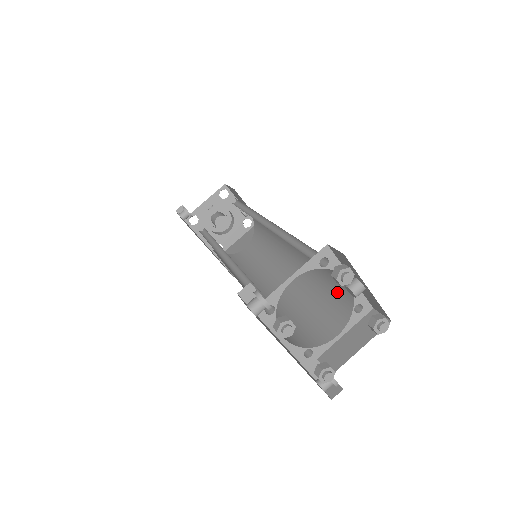
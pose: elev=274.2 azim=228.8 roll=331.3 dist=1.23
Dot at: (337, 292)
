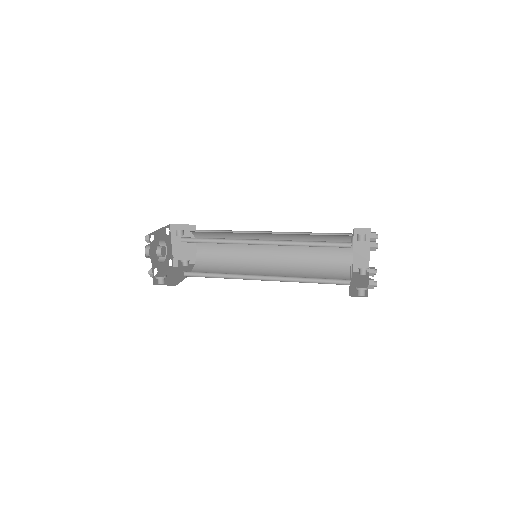
Dot at: (334, 238)
